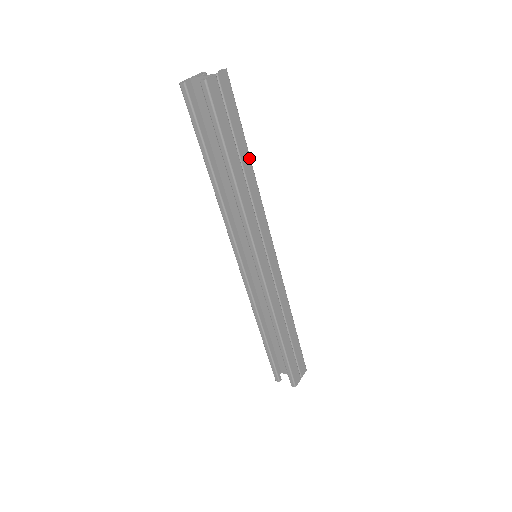
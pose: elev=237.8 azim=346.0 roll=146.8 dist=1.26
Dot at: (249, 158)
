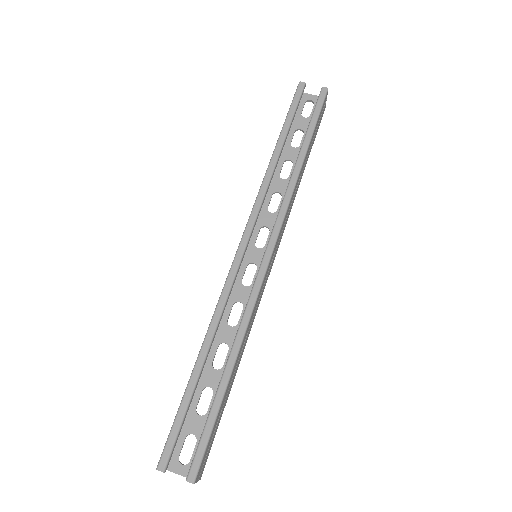
Dot at: occluded
